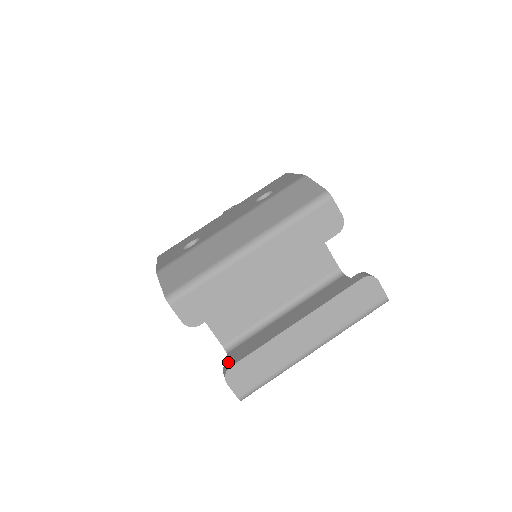
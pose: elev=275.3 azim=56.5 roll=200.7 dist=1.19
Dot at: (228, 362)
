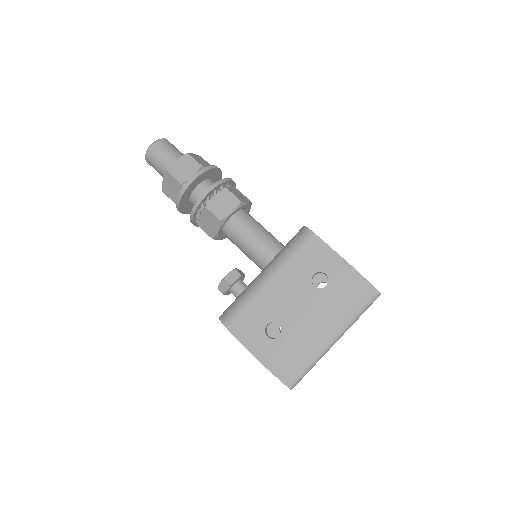
Dot at: occluded
